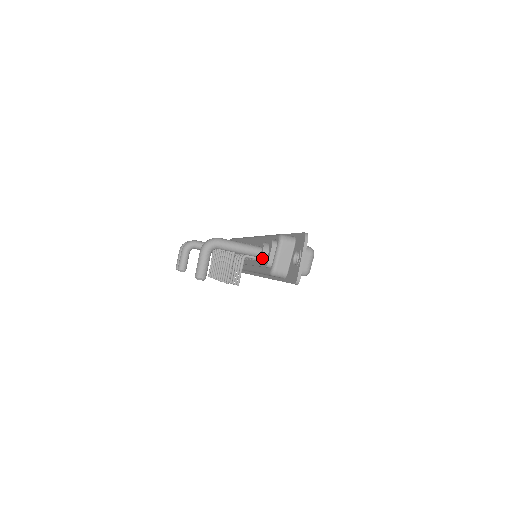
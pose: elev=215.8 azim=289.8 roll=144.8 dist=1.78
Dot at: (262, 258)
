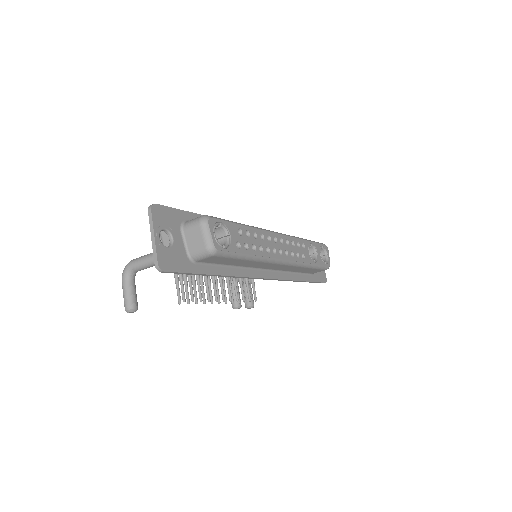
Dot at: occluded
